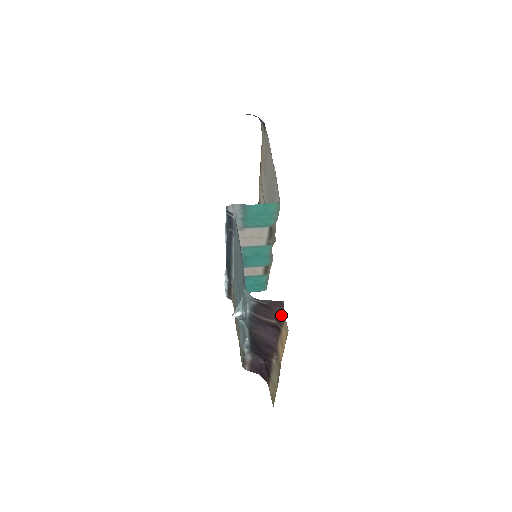
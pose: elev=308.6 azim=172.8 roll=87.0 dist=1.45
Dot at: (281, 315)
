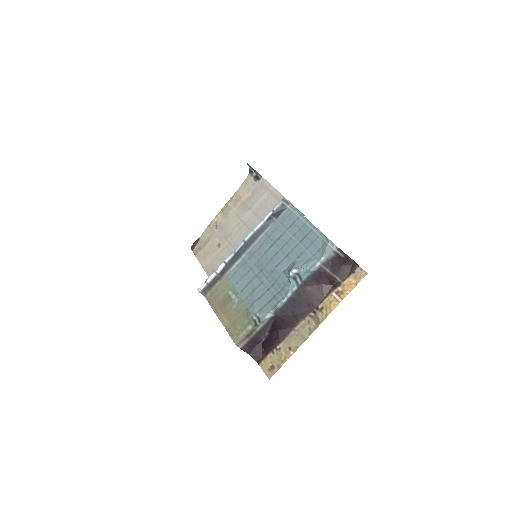
Dot at: (349, 269)
